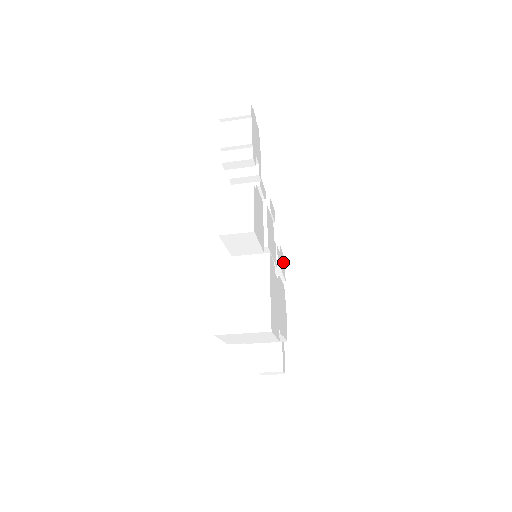
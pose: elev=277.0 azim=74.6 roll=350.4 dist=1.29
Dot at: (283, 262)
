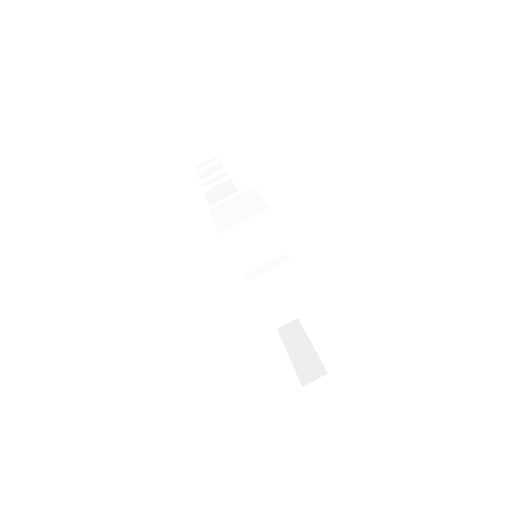
Dot at: occluded
